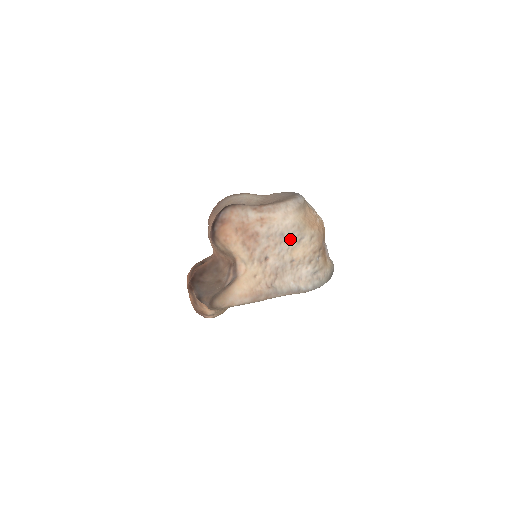
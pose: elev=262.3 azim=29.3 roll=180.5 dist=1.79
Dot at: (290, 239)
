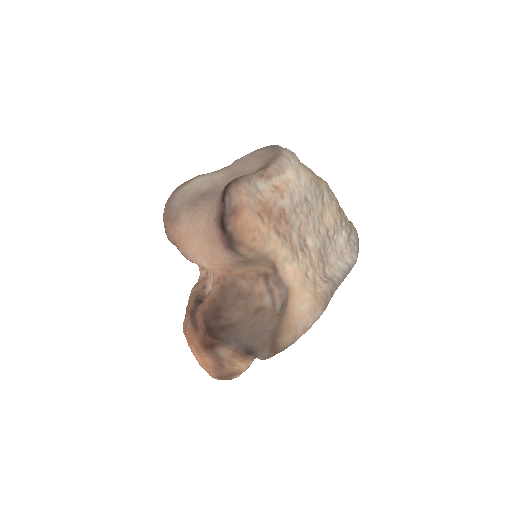
Dot at: (315, 203)
